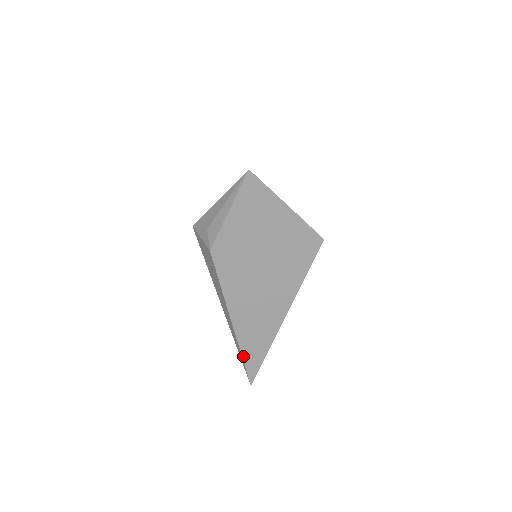
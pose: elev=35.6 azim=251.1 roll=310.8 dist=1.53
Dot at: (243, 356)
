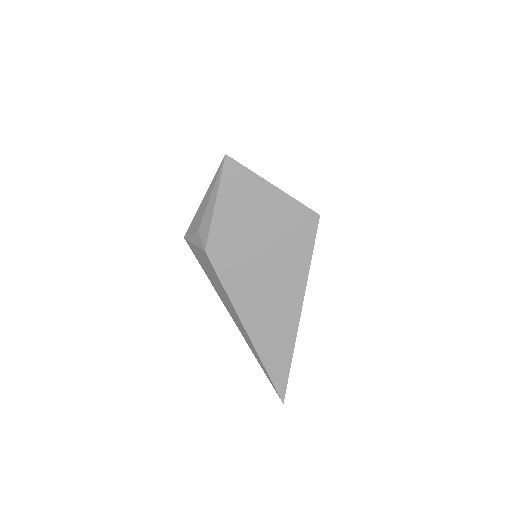
Dot at: (266, 369)
